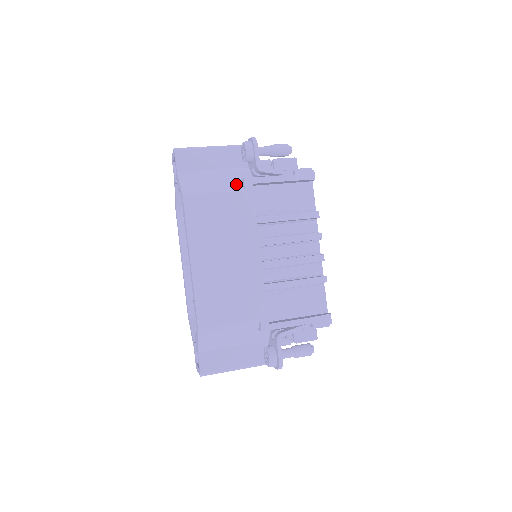
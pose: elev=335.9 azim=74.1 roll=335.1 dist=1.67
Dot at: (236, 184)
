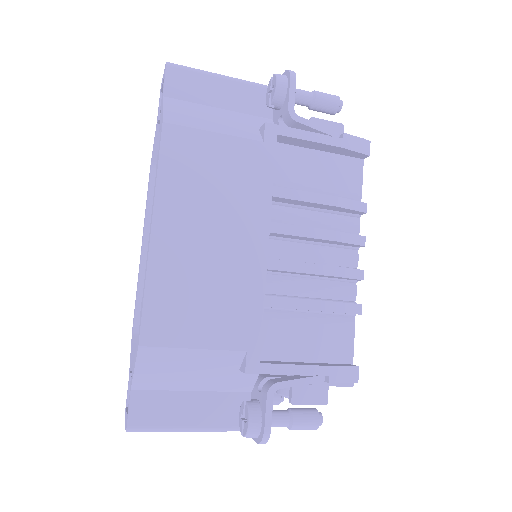
Dot at: (251, 131)
